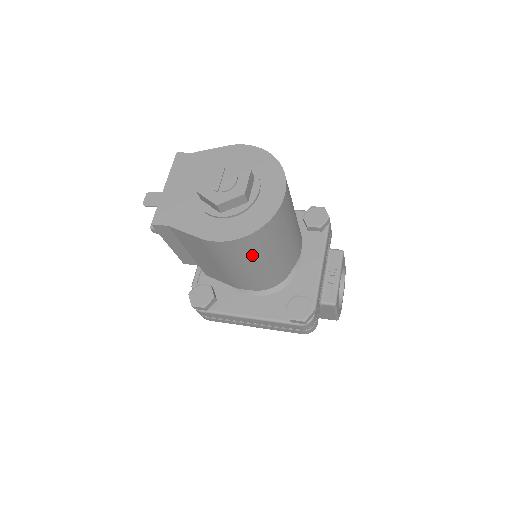
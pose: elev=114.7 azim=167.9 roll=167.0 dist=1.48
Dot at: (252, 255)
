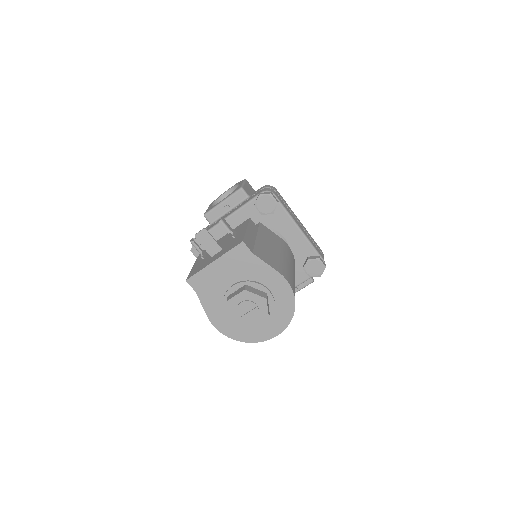
Dot at: occluded
